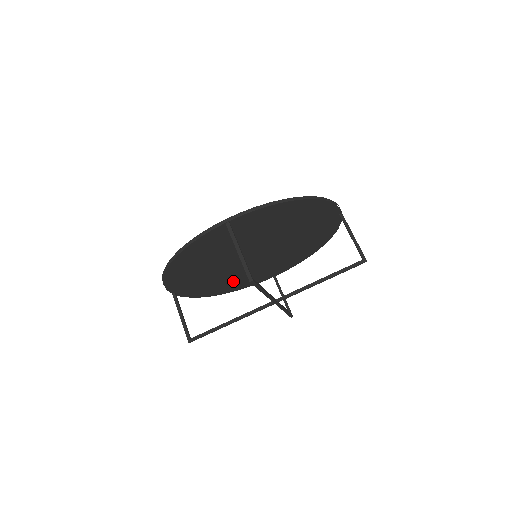
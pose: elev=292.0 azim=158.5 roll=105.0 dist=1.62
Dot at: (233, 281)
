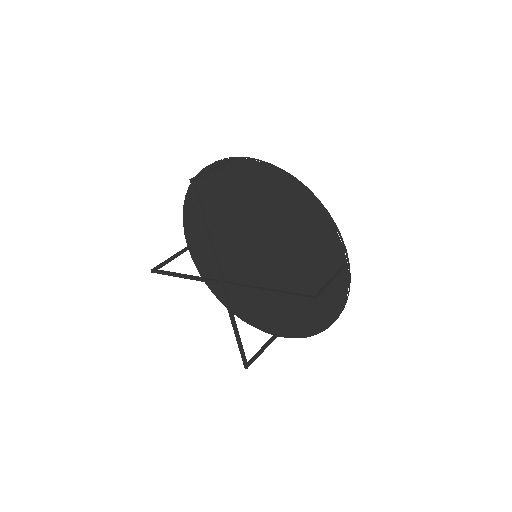
Dot at: (237, 290)
